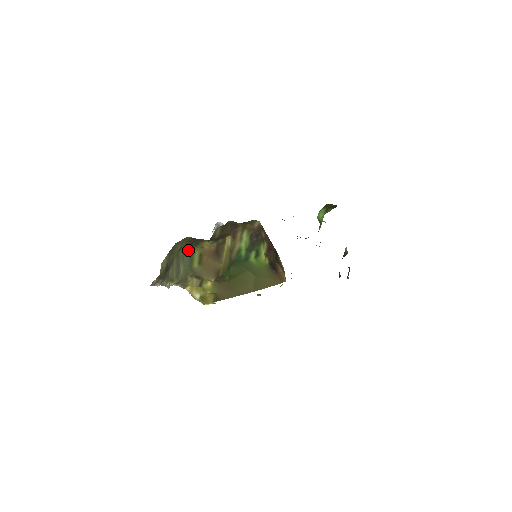
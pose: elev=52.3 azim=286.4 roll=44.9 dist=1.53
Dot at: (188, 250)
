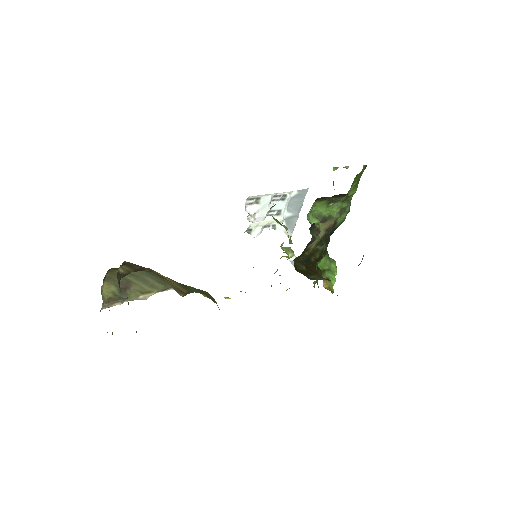
Dot at: occluded
